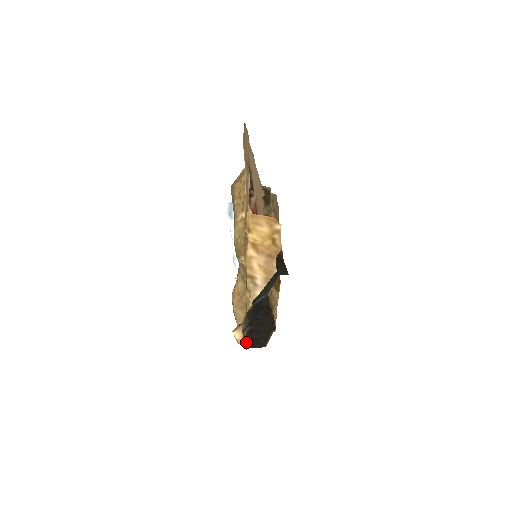
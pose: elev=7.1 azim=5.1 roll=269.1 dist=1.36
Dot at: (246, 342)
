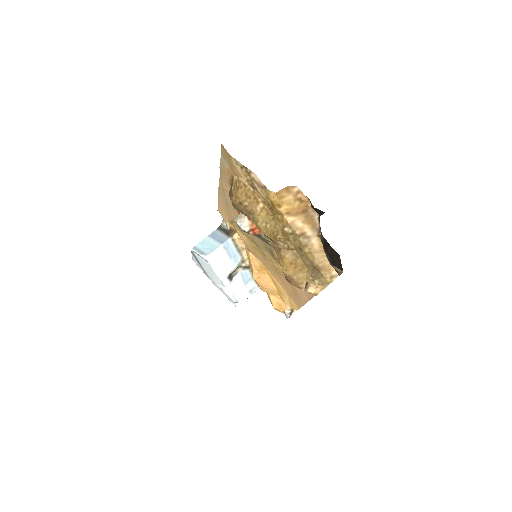
Dot at: (337, 270)
